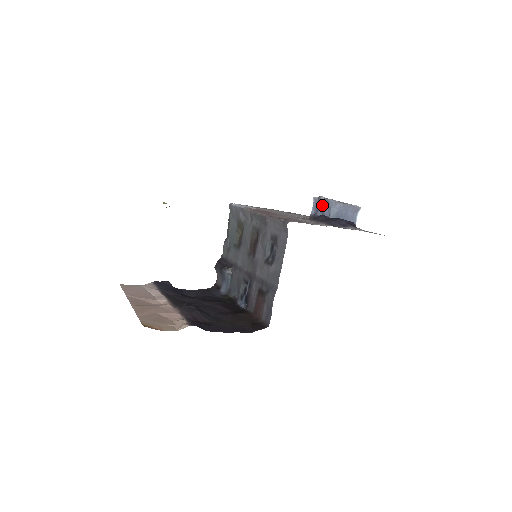
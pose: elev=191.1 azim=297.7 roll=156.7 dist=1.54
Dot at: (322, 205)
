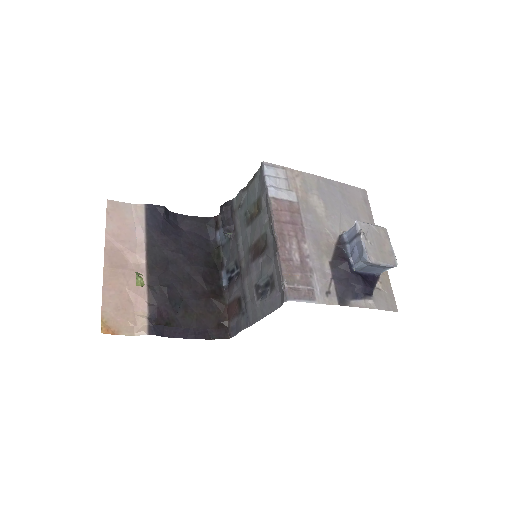
Dot at: (357, 244)
